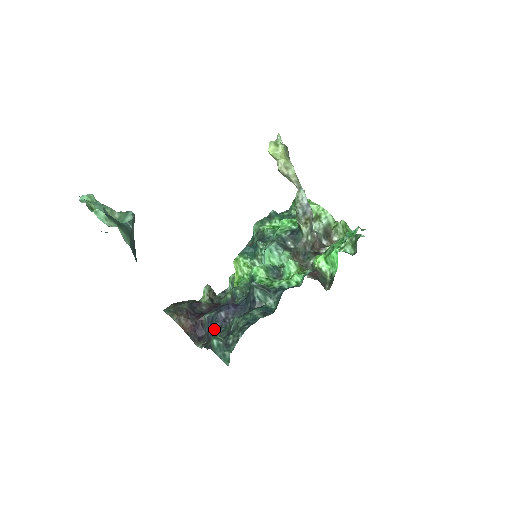
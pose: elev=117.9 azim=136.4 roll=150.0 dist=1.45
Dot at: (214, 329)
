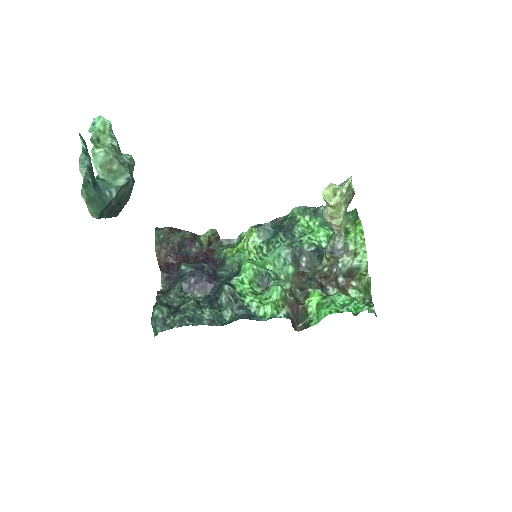
Dot at: (177, 286)
